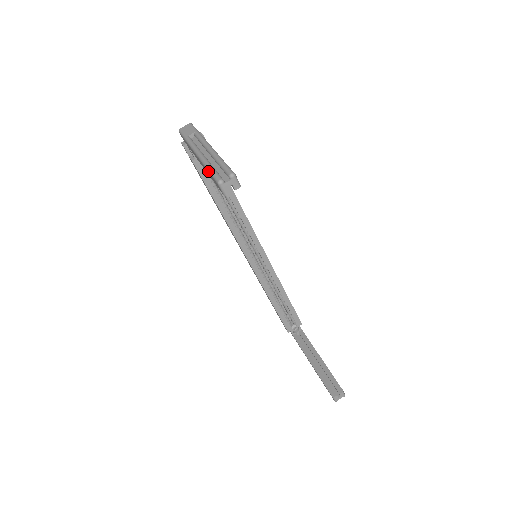
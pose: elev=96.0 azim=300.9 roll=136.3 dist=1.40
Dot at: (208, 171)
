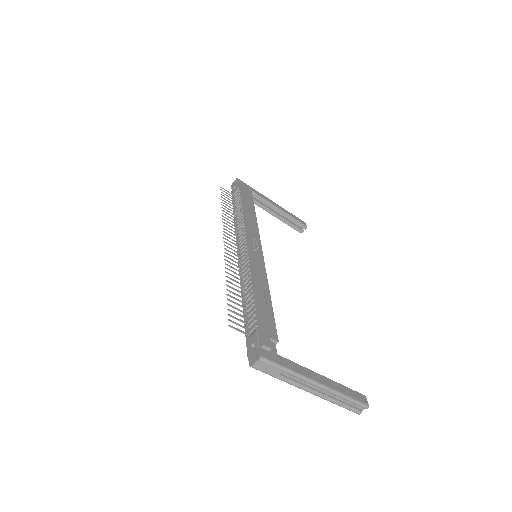
Dot at: occluded
